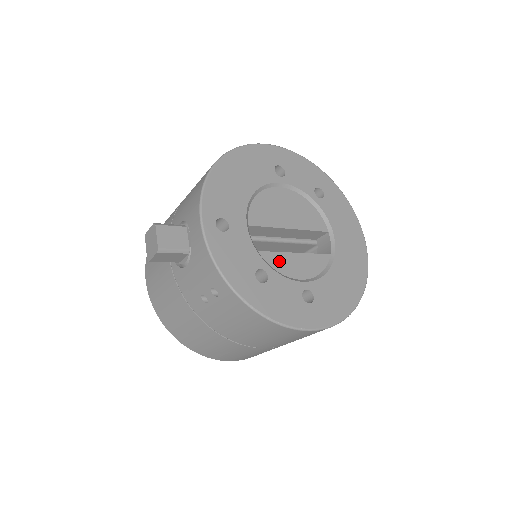
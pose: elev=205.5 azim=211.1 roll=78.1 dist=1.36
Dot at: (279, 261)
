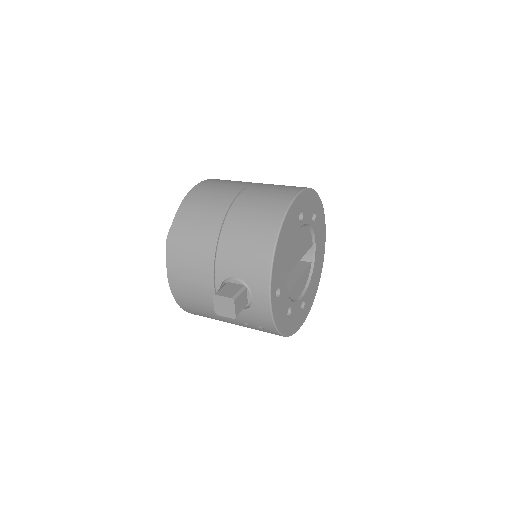
Dot at: (294, 291)
